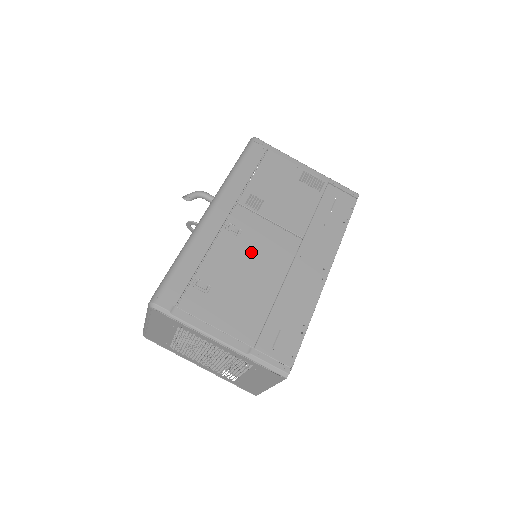
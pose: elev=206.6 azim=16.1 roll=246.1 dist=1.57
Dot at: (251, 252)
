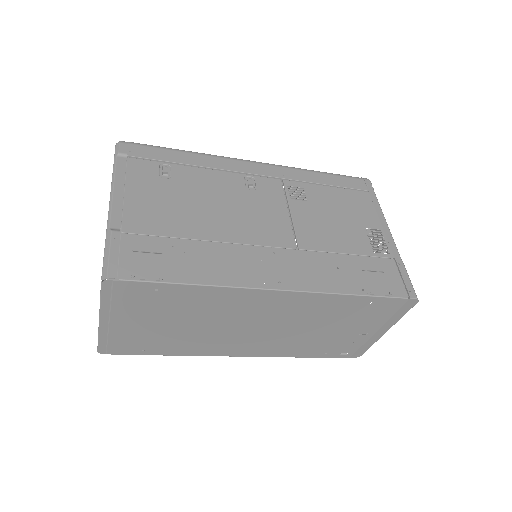
Dot at: (238, 203)
